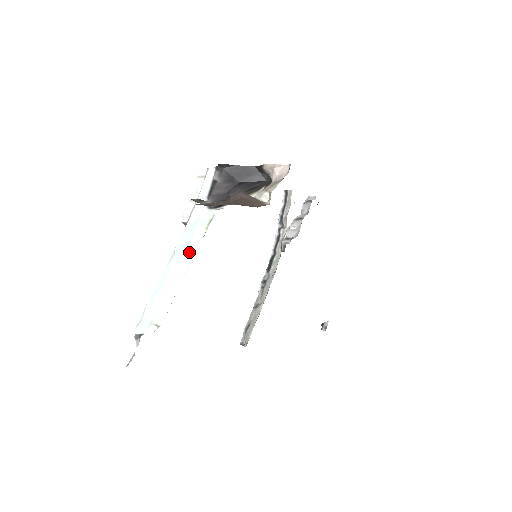
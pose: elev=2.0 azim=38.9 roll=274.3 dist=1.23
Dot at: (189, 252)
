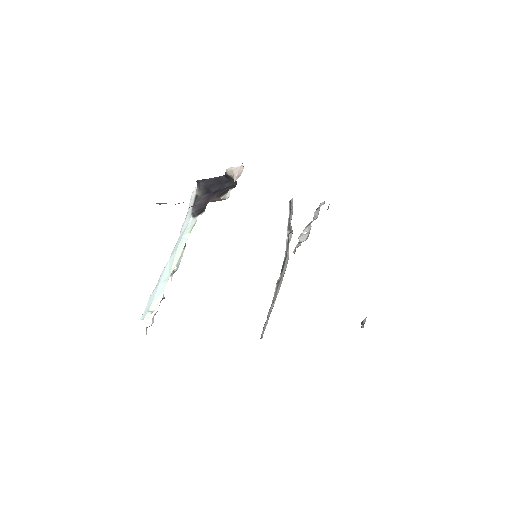
Dot at: (177, 253)
